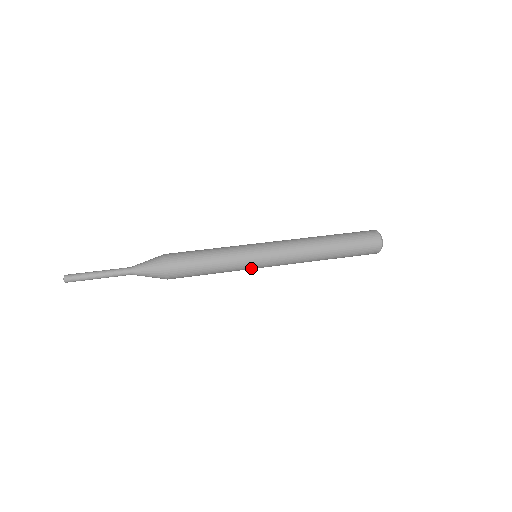
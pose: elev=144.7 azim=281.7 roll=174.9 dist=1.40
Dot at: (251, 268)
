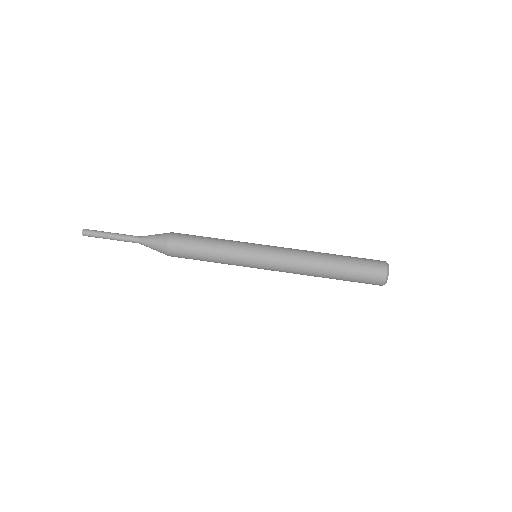
Dot at: occluded
